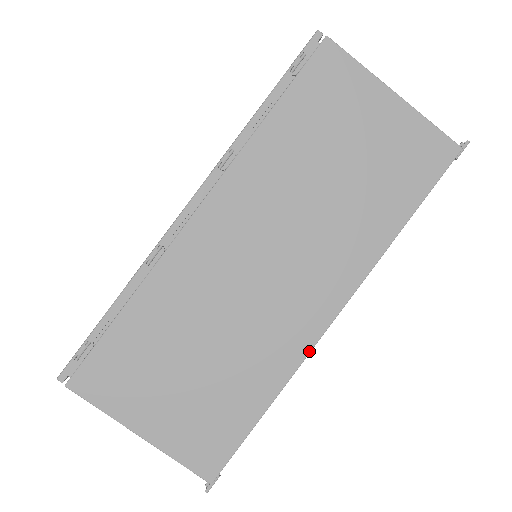
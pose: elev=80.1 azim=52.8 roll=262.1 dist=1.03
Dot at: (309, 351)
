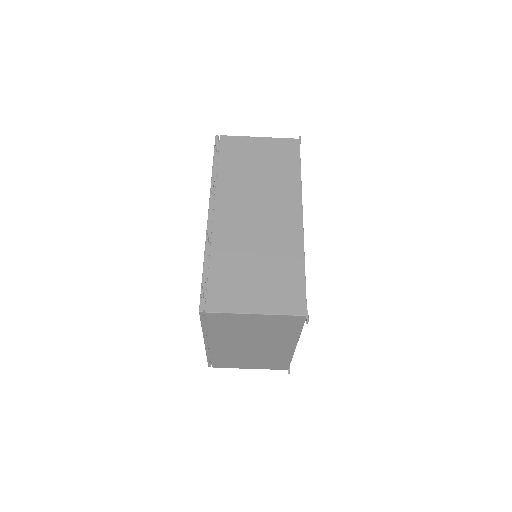
Dot at: (303, 235)
